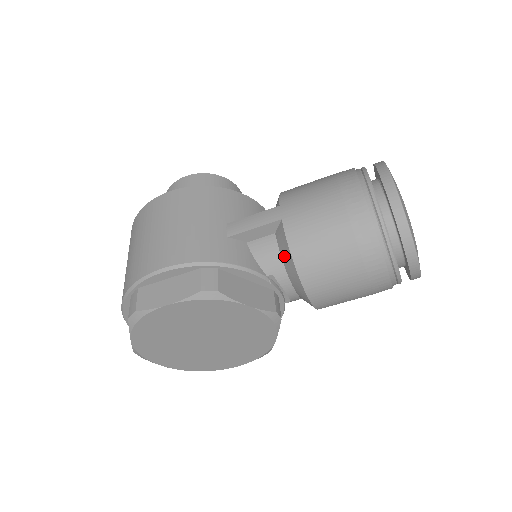
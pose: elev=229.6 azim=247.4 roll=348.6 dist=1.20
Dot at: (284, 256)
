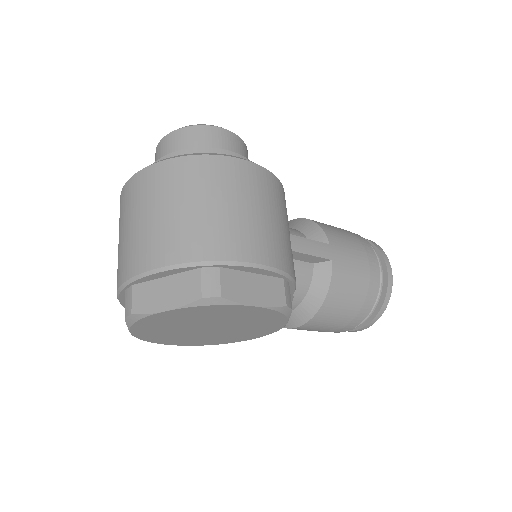
Dot at: (315, 289)
